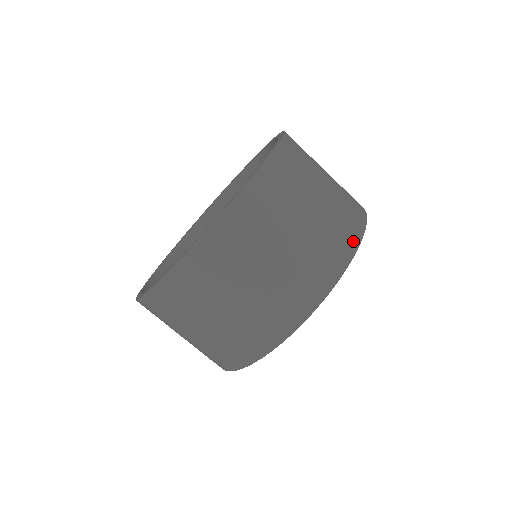
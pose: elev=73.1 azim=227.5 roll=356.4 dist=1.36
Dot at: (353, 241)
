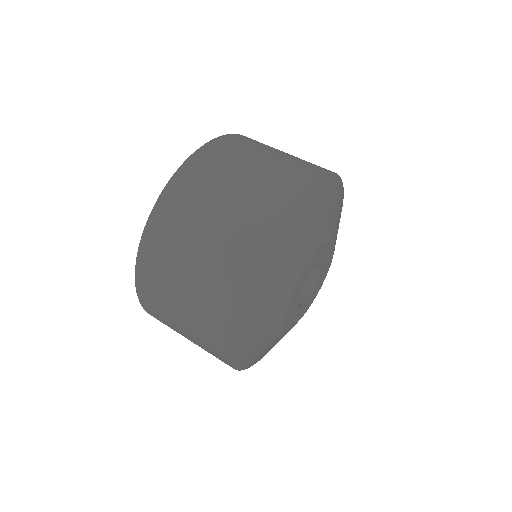
Dot at: (317, 171)
